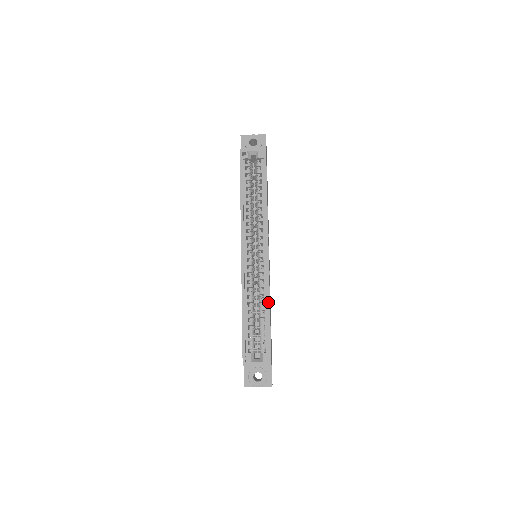
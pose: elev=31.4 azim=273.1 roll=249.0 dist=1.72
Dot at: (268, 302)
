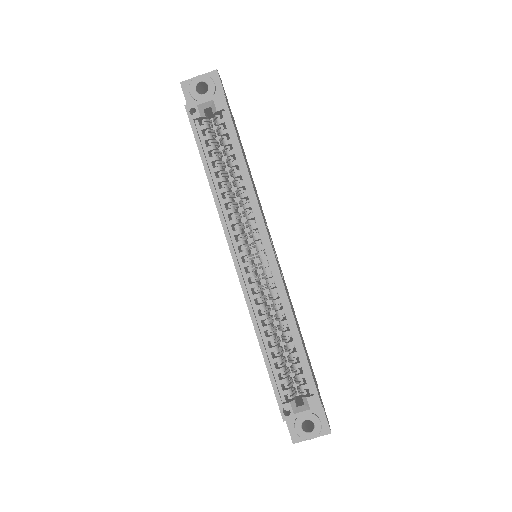
Dot at: (293, 324)
